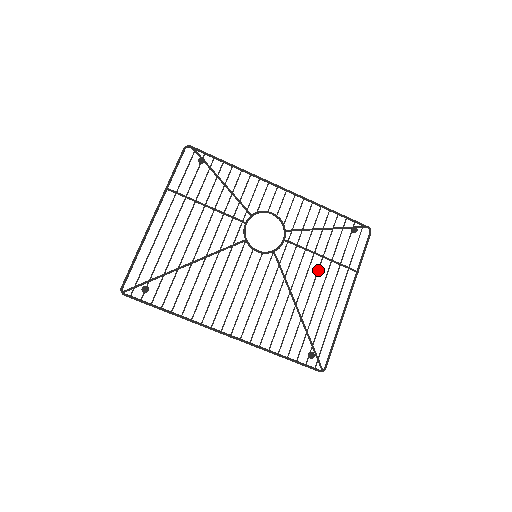
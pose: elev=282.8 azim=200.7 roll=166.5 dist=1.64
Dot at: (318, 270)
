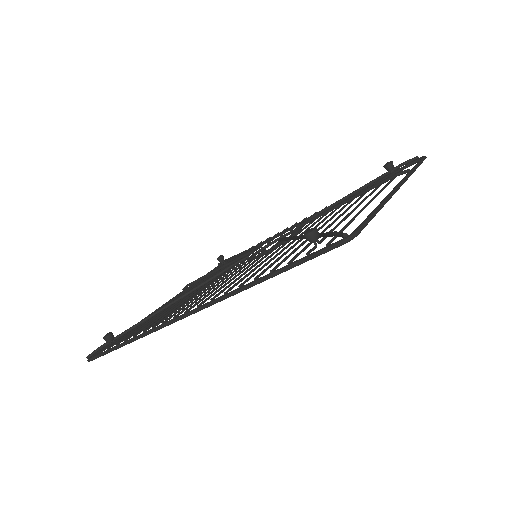
Dot at: (341, 209)
